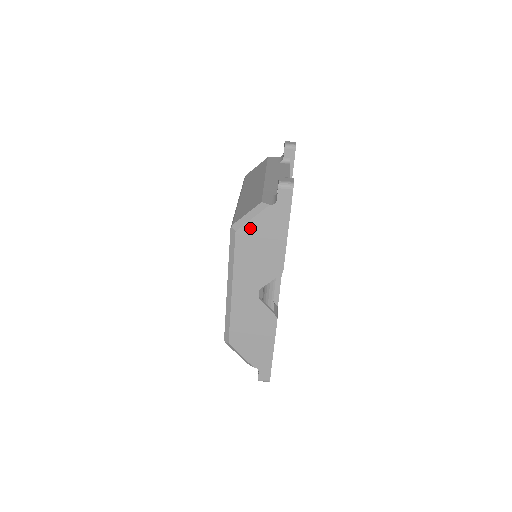
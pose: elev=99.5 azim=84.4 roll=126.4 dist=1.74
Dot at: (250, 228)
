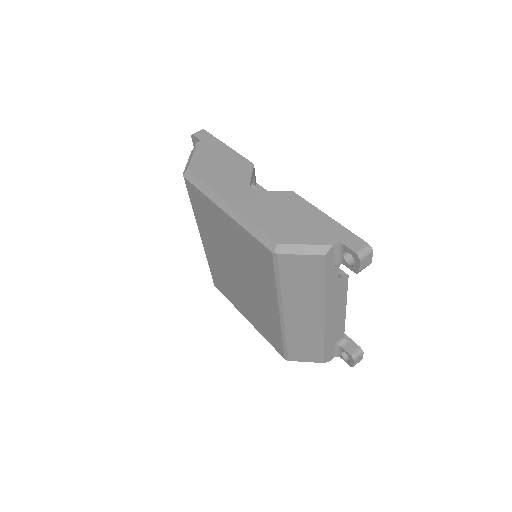
Dot at: (196, 161)
